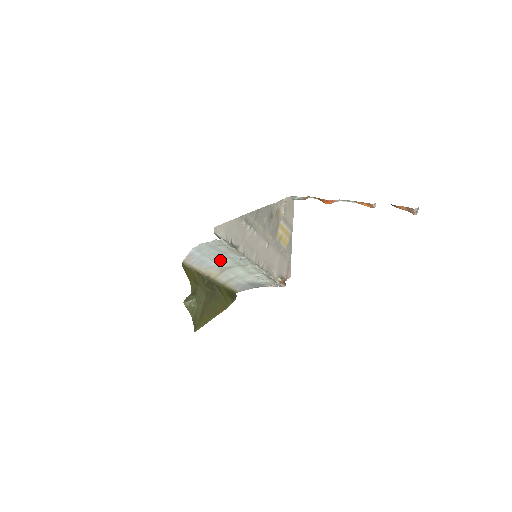
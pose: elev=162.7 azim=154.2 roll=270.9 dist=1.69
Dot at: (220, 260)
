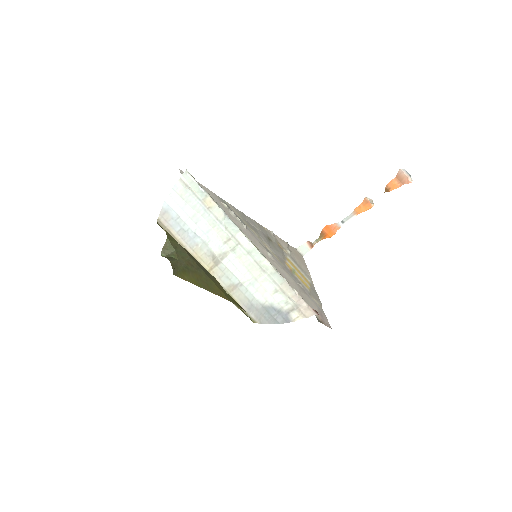
Dot at: (205, 234)
